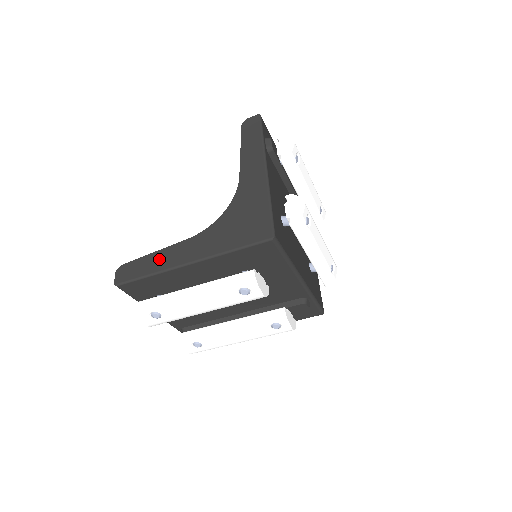
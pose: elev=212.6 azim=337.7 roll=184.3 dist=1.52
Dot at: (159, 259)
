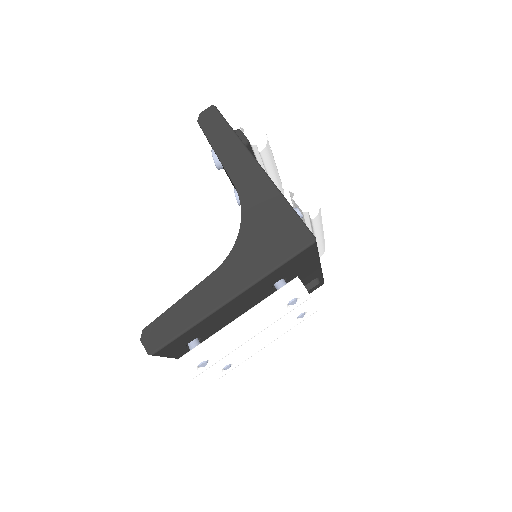
Dot at: (191, 306)
